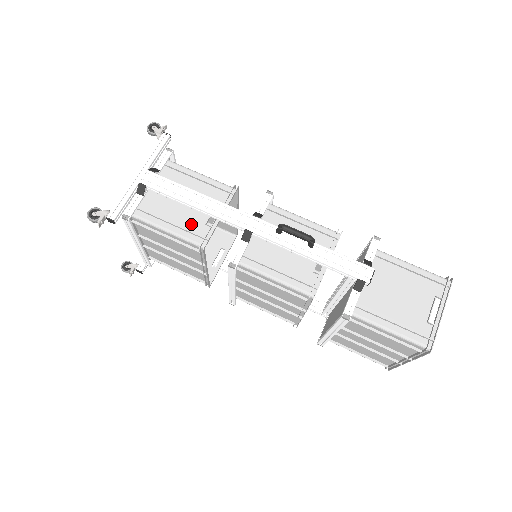
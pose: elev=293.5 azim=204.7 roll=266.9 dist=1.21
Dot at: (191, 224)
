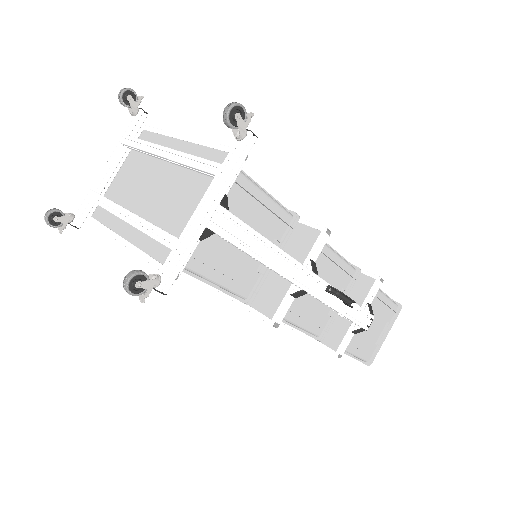
Dot at: (242, 271)
